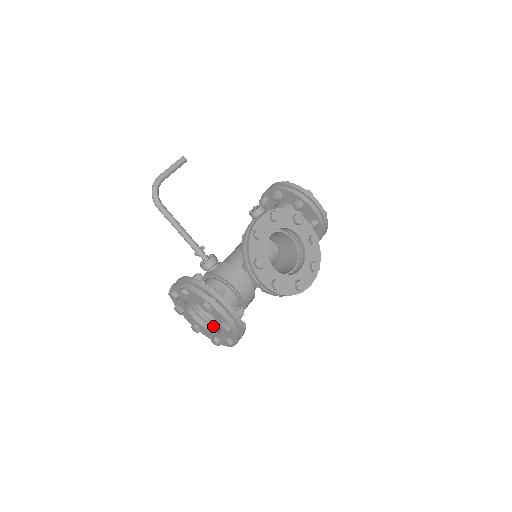
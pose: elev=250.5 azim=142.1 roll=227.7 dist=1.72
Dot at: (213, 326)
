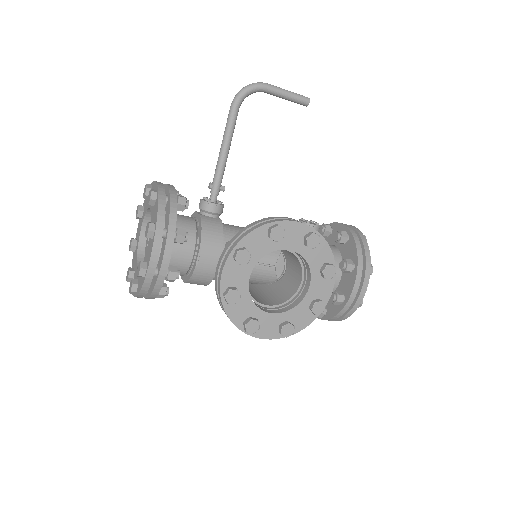
Dot at: occluded
